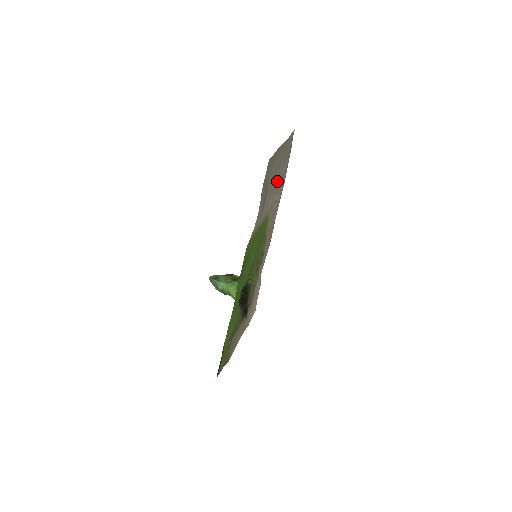
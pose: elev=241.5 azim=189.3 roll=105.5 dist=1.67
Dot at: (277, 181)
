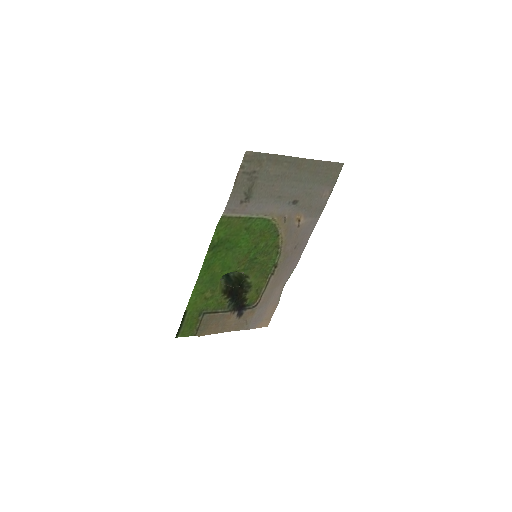
Dot at: (294, 195)
